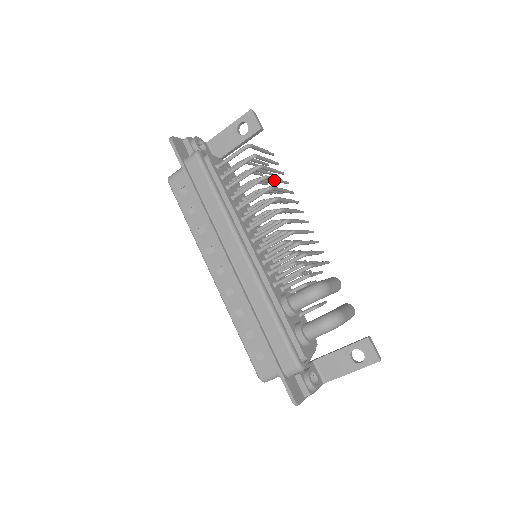
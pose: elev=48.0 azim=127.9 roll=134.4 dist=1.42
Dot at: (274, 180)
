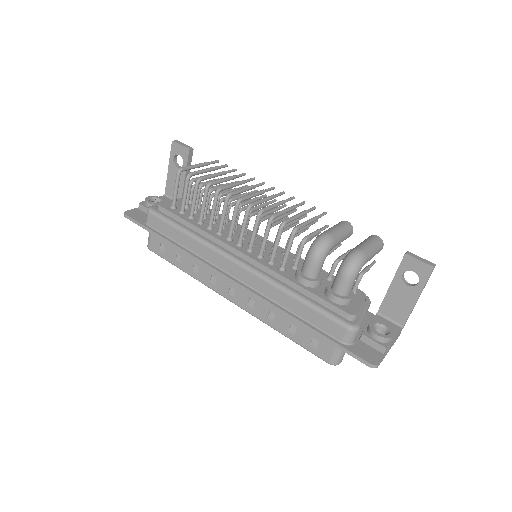
Dot at: (222, 181)
